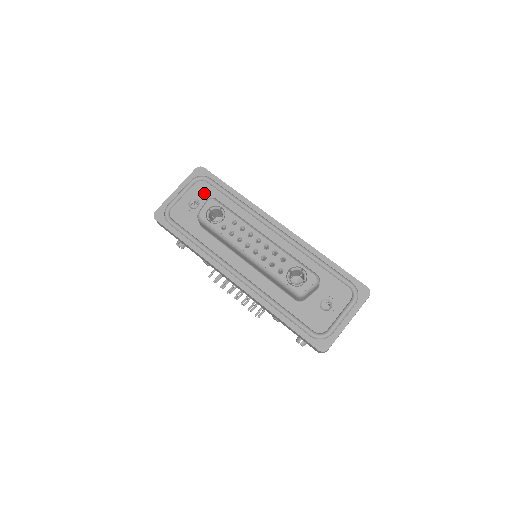
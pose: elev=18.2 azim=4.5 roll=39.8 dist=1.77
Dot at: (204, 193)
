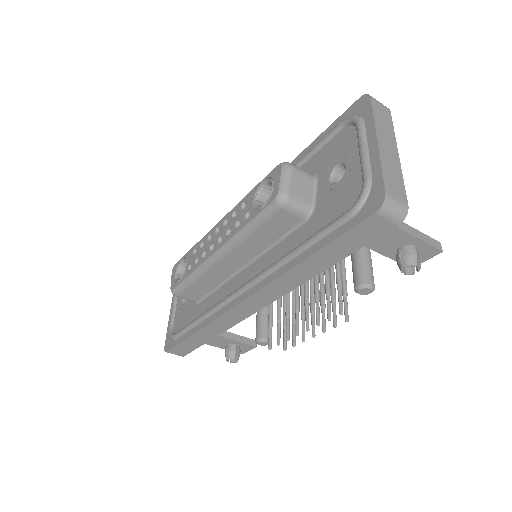
Dot at: occluded
